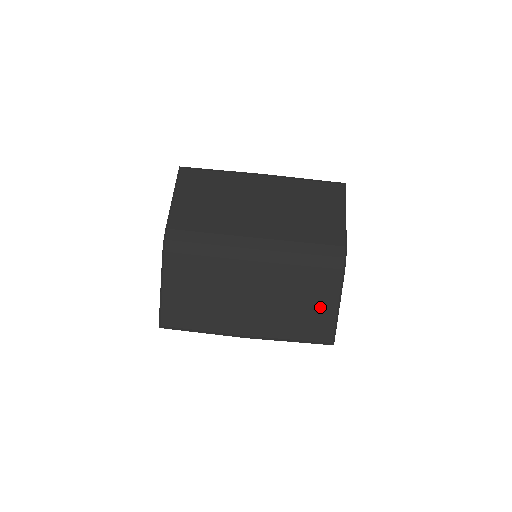
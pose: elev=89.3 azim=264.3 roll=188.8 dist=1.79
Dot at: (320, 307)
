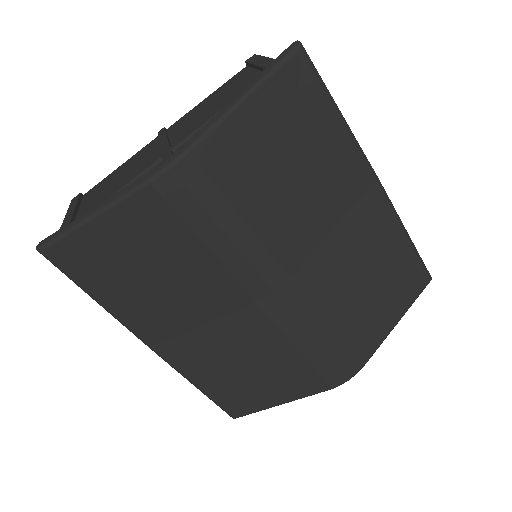
Dot at: (265, 391)
